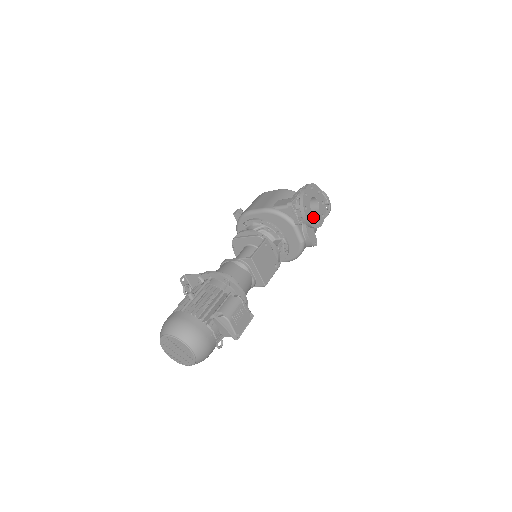
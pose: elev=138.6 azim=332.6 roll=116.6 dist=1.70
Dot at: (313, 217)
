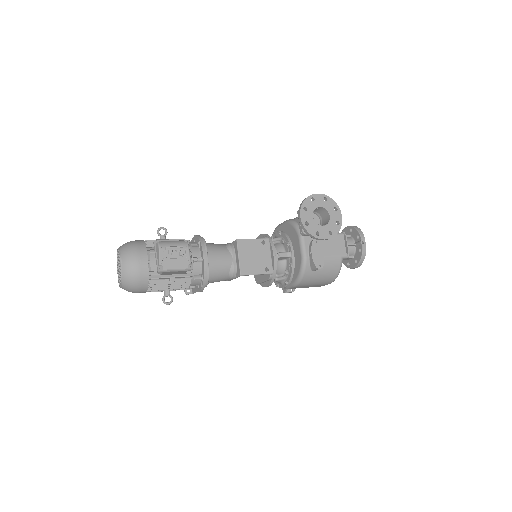
Dot at: (313, 224)
